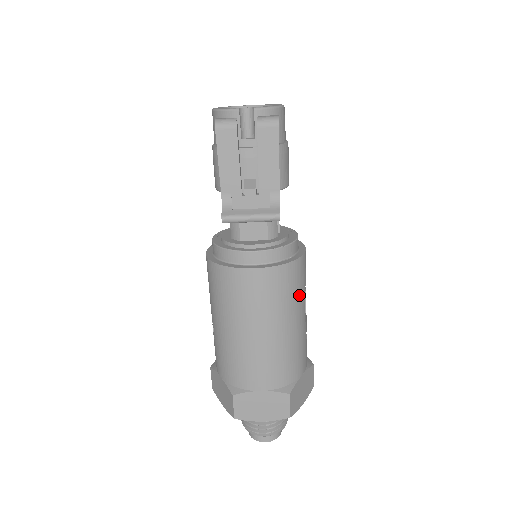
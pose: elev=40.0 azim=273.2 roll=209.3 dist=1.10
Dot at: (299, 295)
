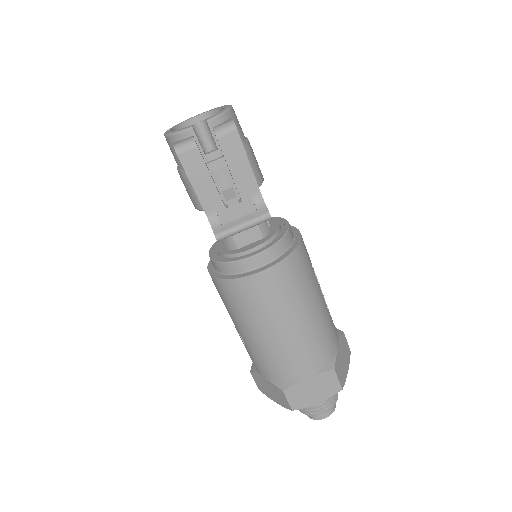
Dot at: (310, 277)
